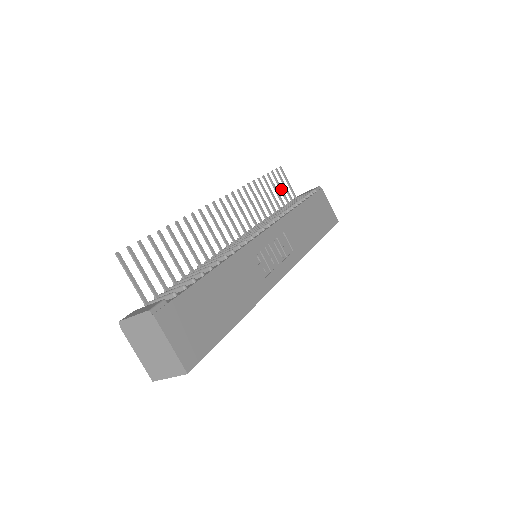
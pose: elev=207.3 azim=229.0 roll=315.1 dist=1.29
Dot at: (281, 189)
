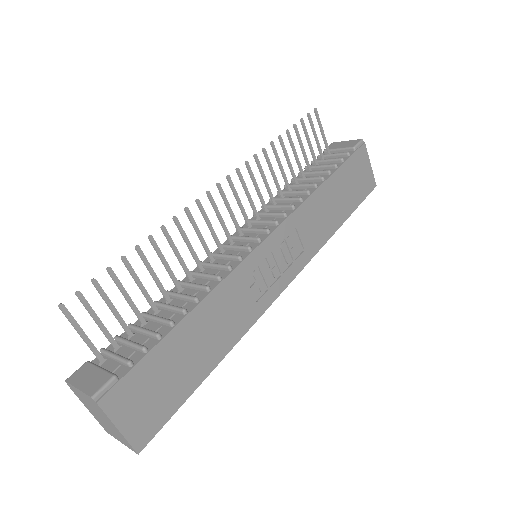
Dot at: (309, 144)
